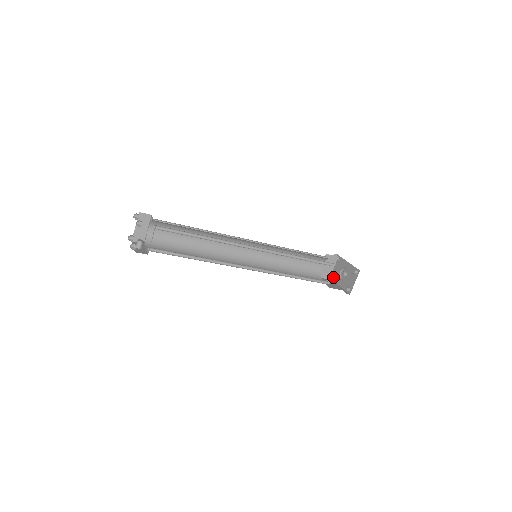
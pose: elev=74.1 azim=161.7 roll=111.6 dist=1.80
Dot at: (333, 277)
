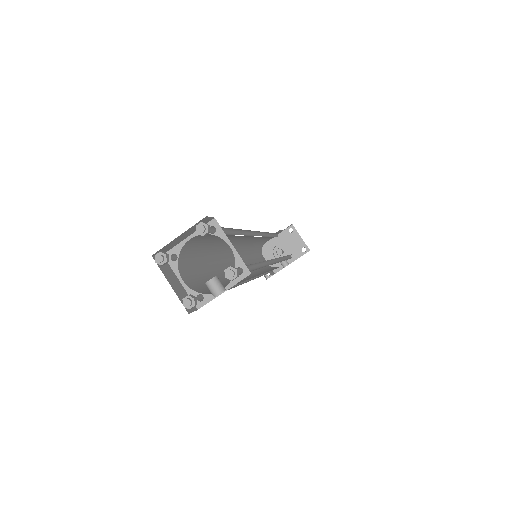
Dot at: (273, 271)
